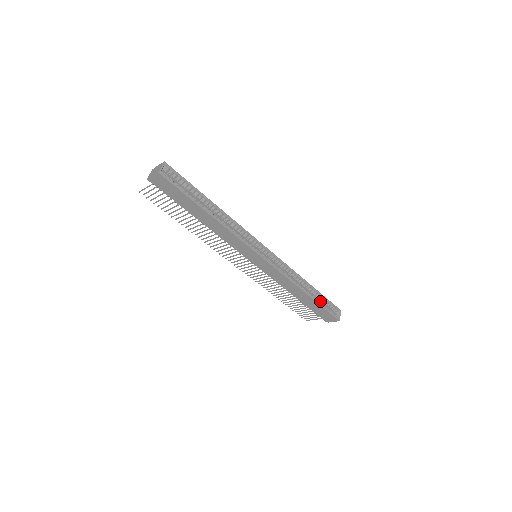
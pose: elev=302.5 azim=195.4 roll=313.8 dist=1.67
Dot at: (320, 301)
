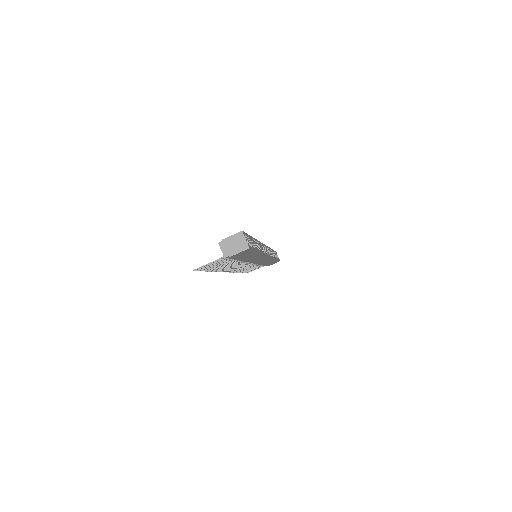
Dot at: occluded
